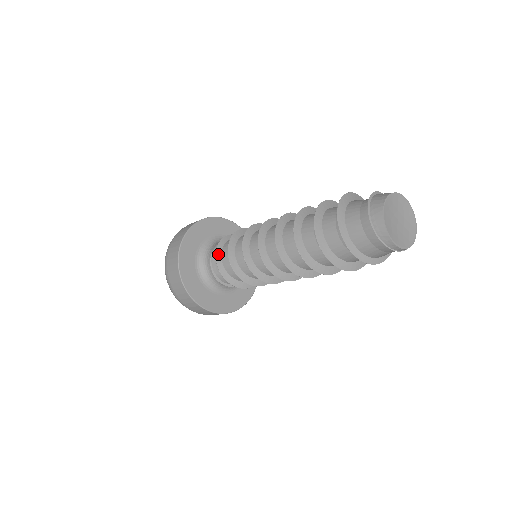
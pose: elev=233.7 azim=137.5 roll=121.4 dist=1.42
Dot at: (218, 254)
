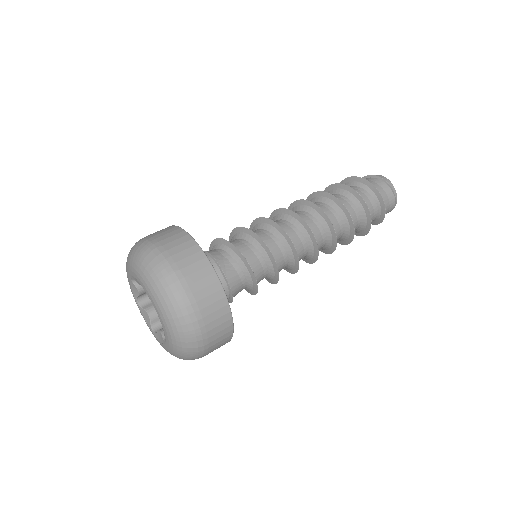
Dot at: (219, 240)
